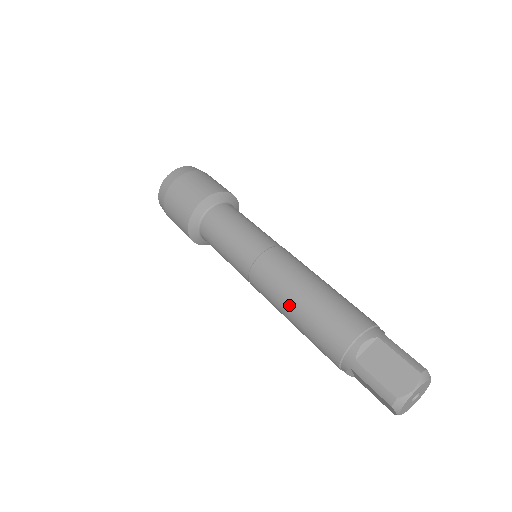
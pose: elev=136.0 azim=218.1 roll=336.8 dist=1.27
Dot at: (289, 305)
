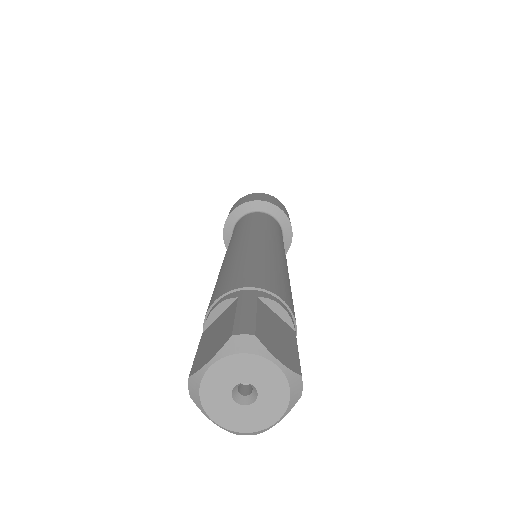
Dot at: occluded
